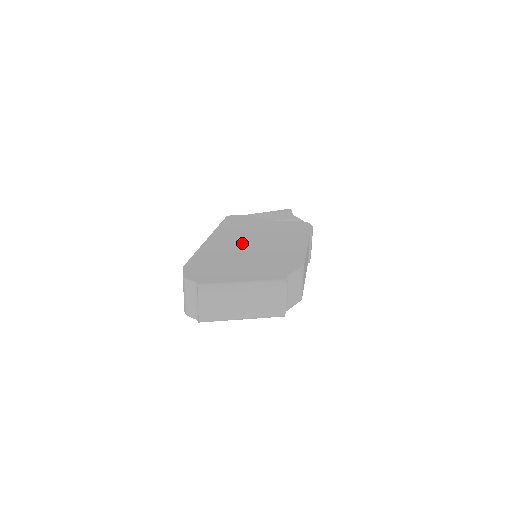
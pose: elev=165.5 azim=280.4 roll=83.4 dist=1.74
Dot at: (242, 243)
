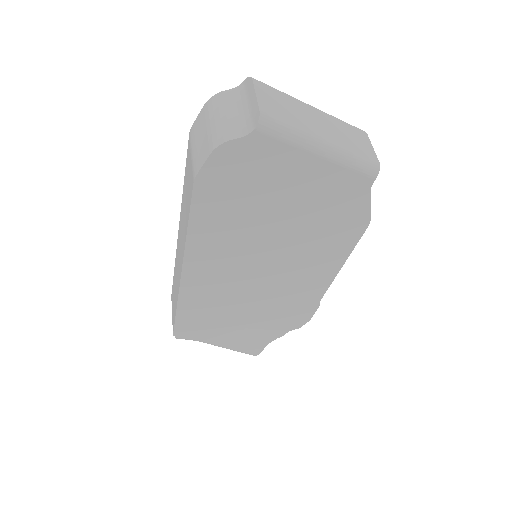
Dot at: occluded
